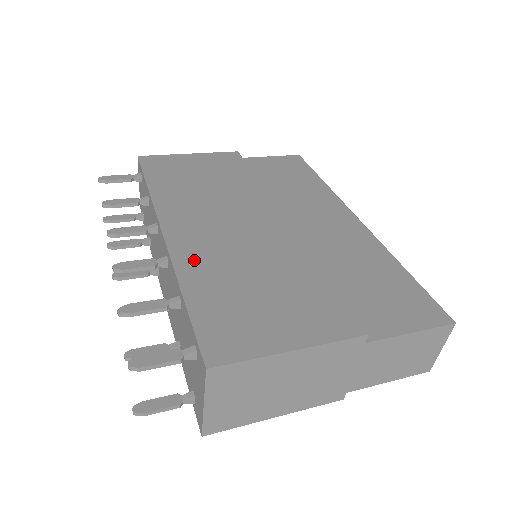
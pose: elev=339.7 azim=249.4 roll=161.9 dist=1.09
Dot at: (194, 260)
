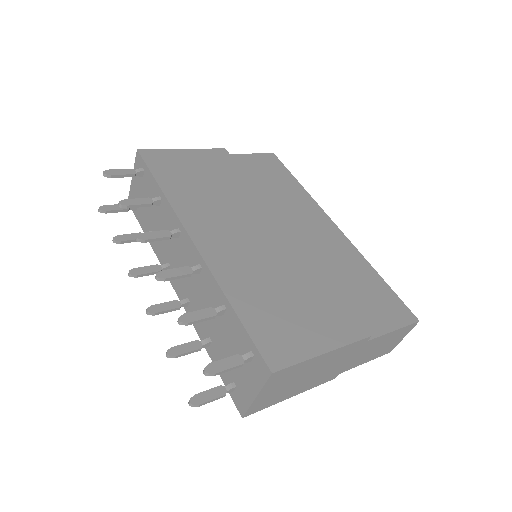
Dot at: (229, 271)
